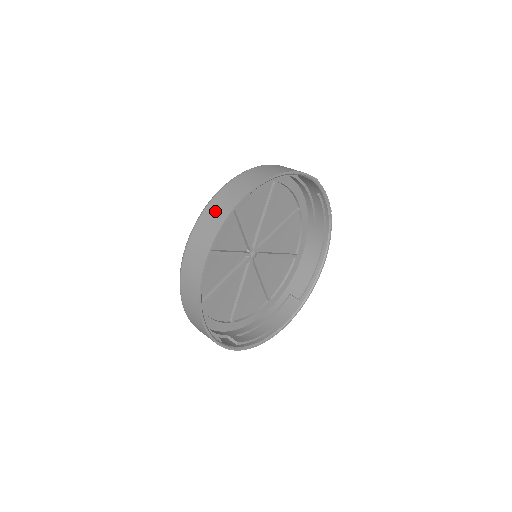
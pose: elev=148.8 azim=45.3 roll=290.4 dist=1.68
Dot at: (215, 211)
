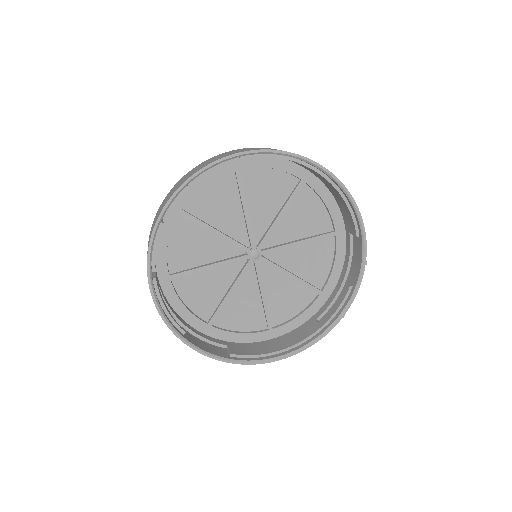
Dot at: occluded
